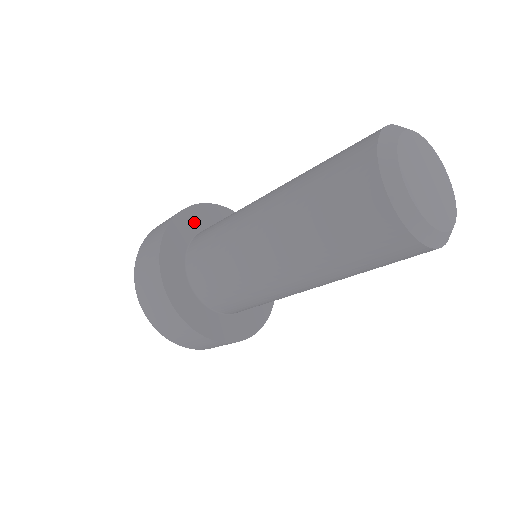
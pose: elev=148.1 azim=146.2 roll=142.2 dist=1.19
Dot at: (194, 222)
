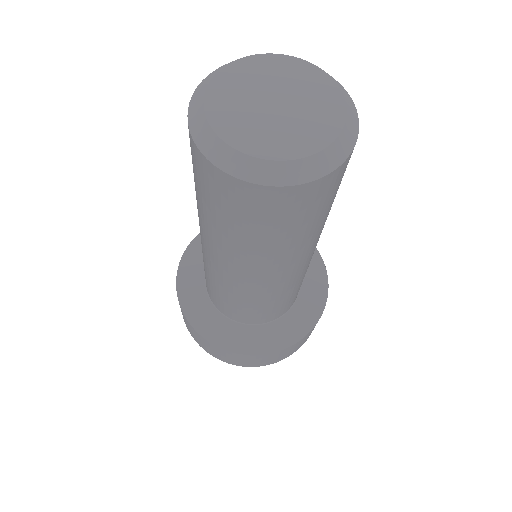
Dot at: occluded
